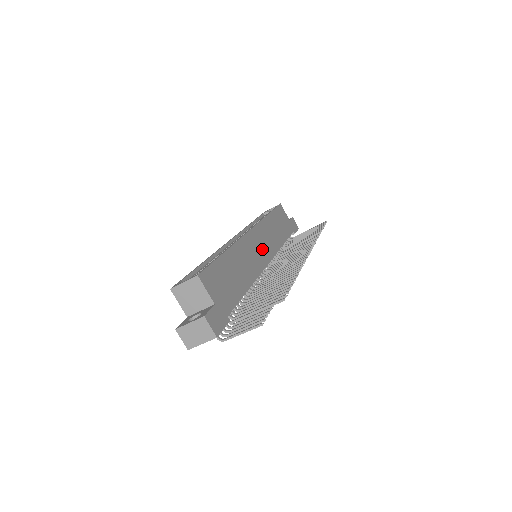
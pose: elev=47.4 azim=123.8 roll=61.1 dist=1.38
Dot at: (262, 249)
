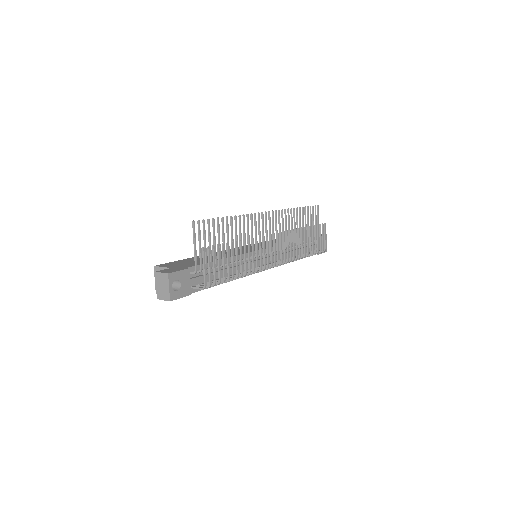
Dot at: (254, 248)
